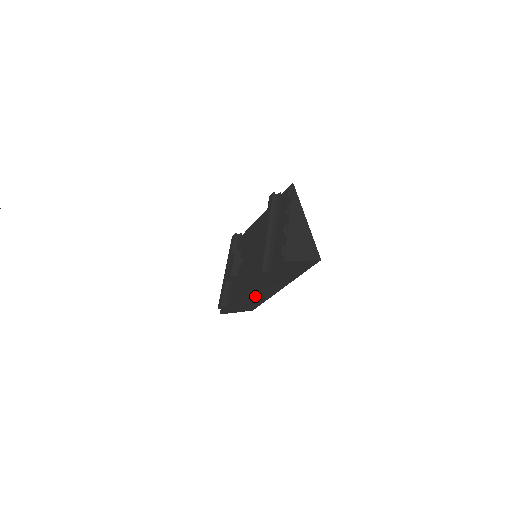
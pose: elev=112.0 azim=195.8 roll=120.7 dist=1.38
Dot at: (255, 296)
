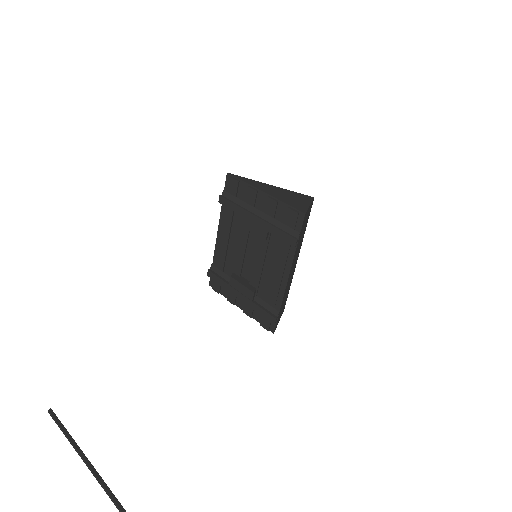
Dot at: (288, 285)
